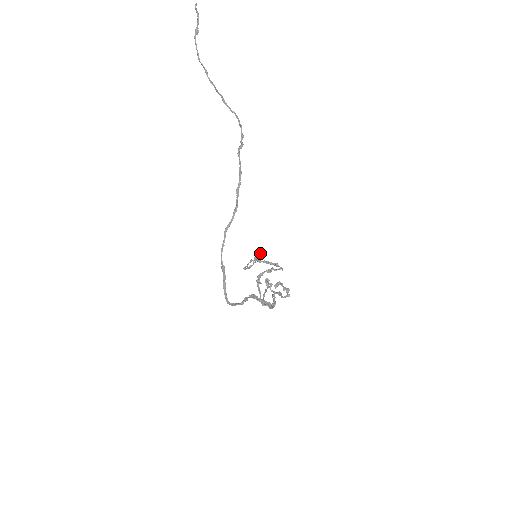
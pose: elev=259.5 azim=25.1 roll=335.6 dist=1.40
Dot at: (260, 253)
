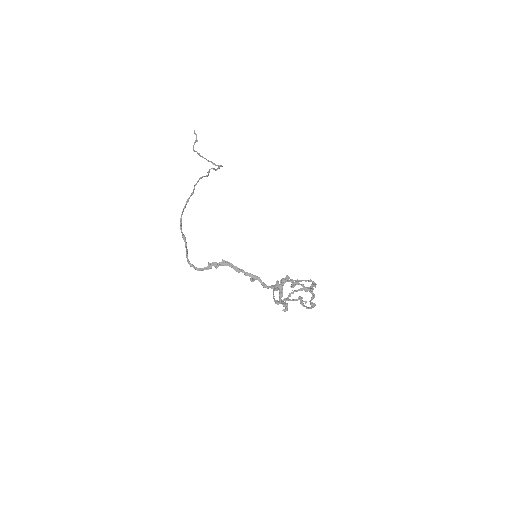
Dot at: (287, 275)
